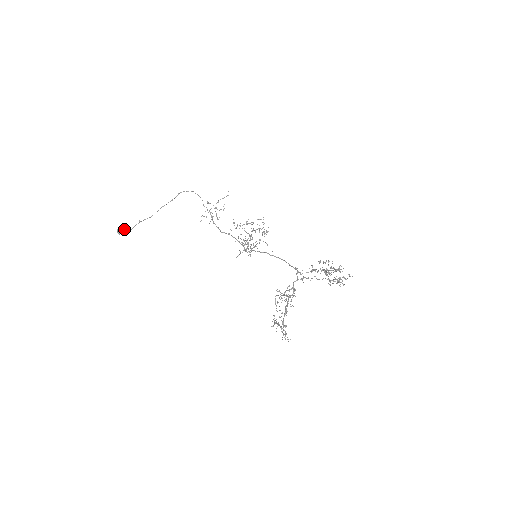
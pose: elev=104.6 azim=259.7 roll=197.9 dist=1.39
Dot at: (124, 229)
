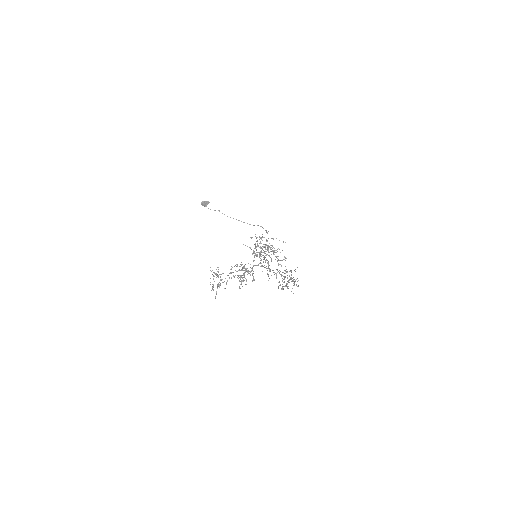
Dot at: (206, 205)
